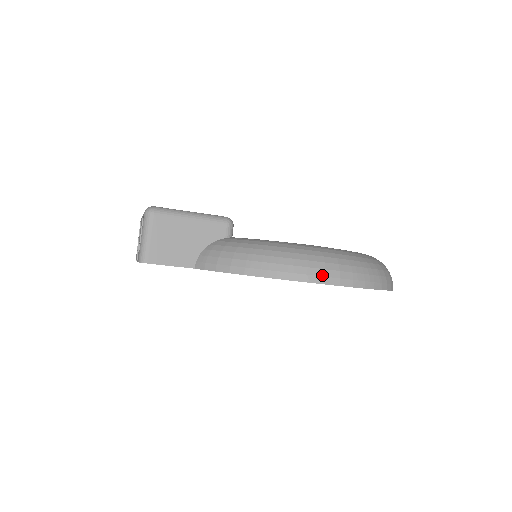
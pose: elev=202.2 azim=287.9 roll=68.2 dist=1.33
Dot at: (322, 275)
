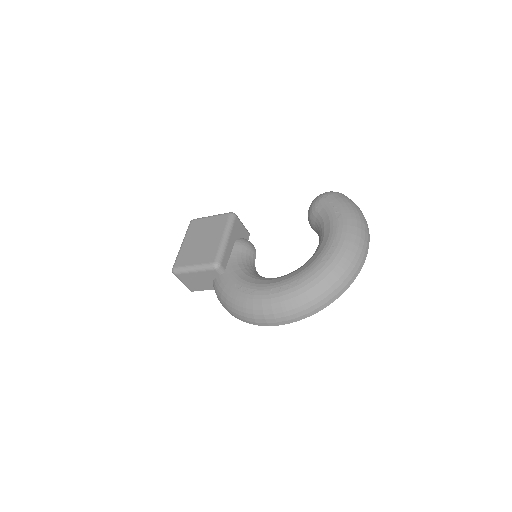
Dot at: (264, 322)
